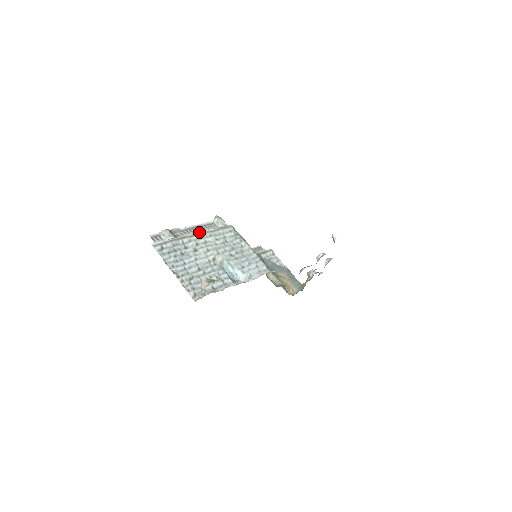
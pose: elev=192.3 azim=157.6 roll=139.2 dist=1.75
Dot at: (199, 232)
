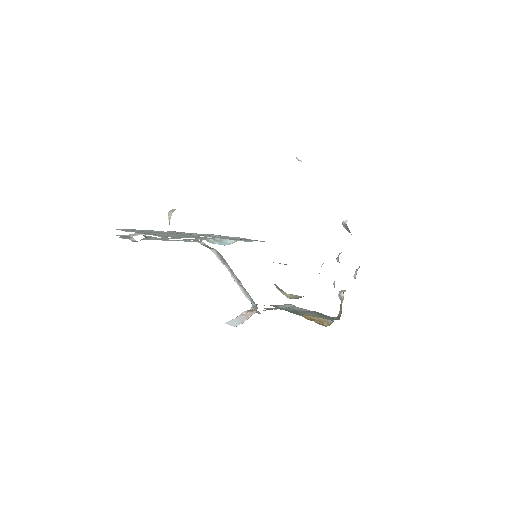
Dot at: (177, 232)
